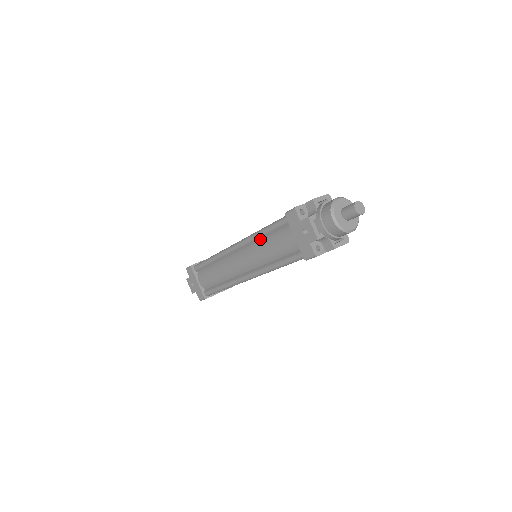
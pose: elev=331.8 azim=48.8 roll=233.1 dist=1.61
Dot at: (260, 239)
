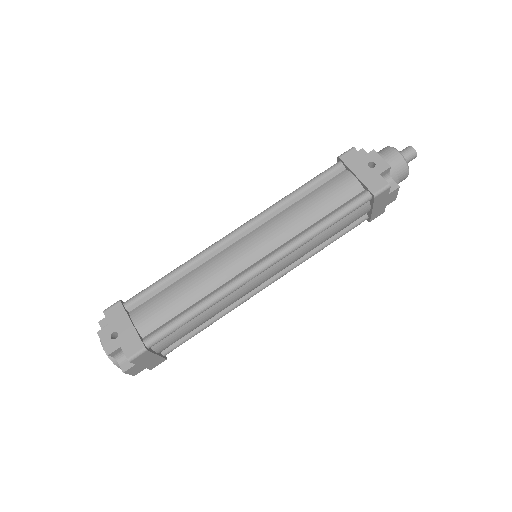
Dot at: (289, 205)
